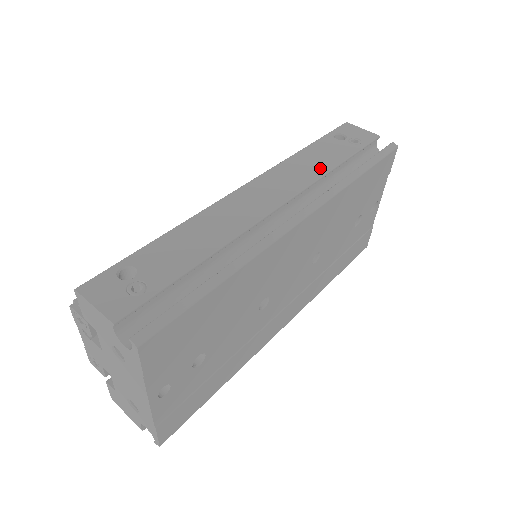
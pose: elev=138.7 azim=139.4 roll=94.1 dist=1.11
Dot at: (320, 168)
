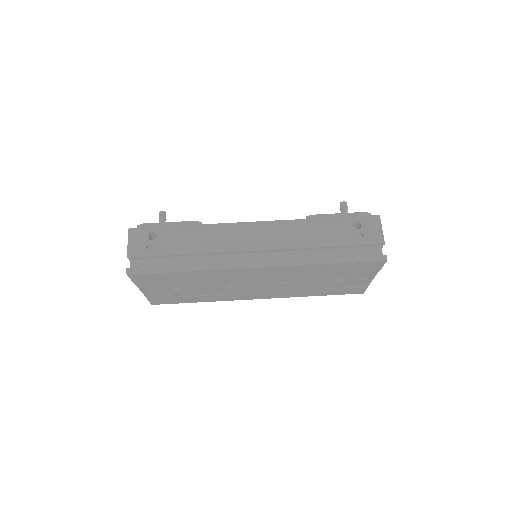
Dot at: (310, 241)
